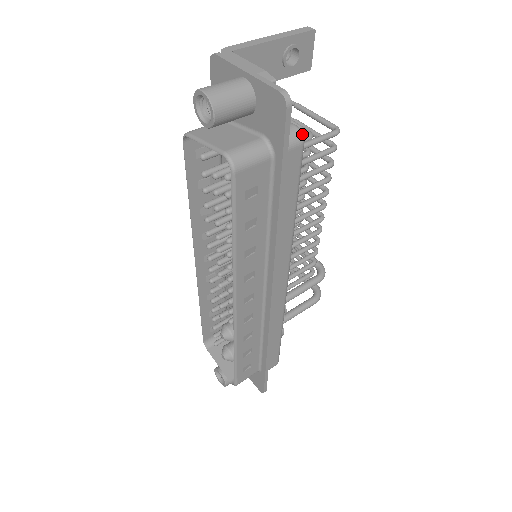
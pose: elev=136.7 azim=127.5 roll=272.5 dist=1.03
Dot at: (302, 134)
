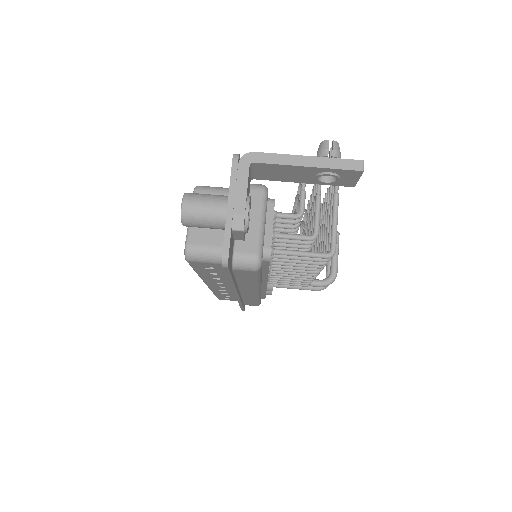
Dot at: (258, 266)
